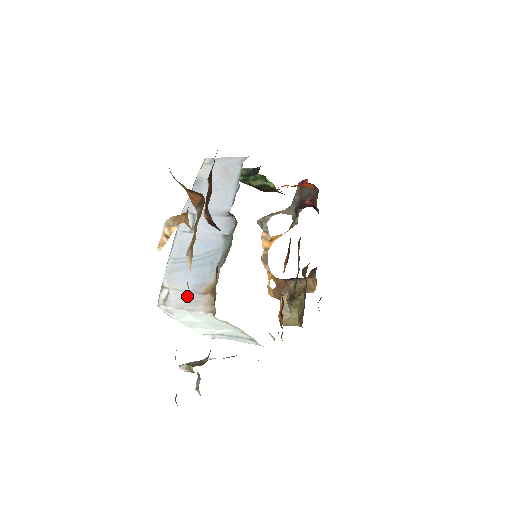
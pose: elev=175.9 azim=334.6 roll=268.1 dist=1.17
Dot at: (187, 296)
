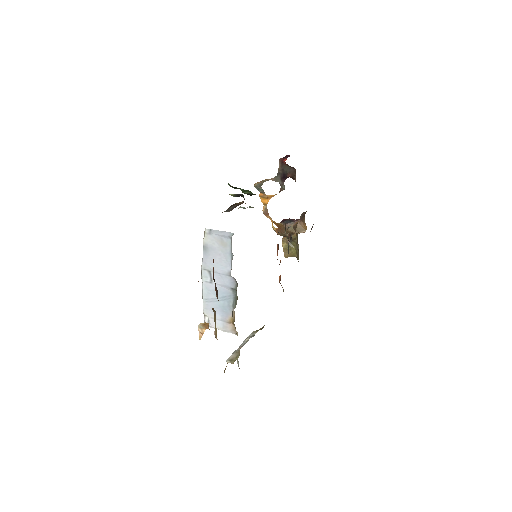
Dot at: (220, 323)
